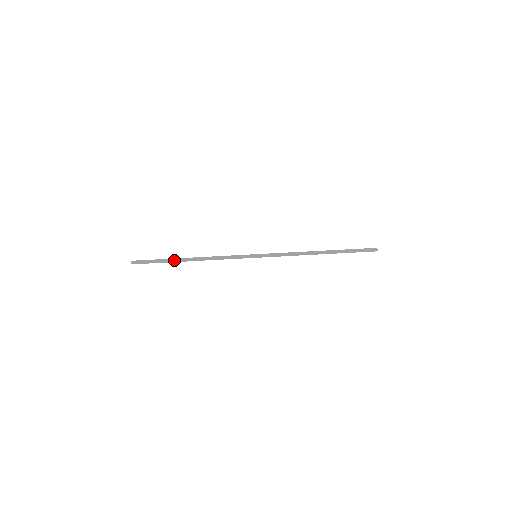
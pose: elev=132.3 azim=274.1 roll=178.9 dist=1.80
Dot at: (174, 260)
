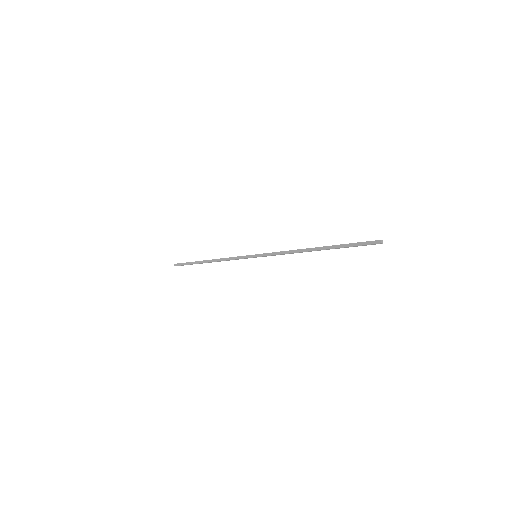
Dot at: (198, 261)
